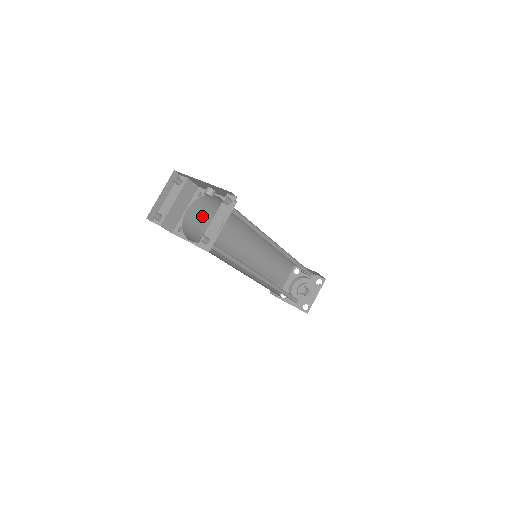
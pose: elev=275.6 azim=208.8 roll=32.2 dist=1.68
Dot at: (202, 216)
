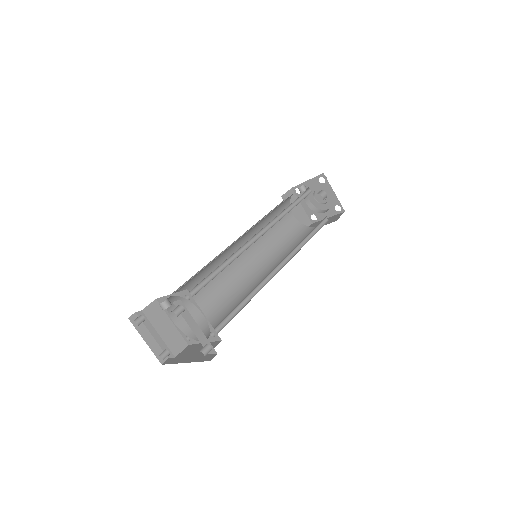
Dot at: (187, 303)
